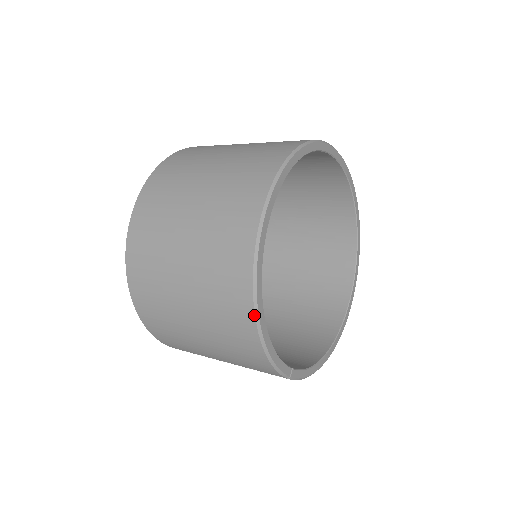
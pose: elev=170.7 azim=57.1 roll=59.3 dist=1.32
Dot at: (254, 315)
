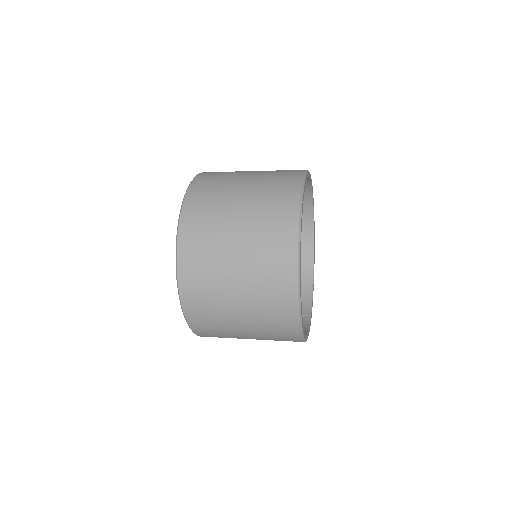
Dot at: occluded
